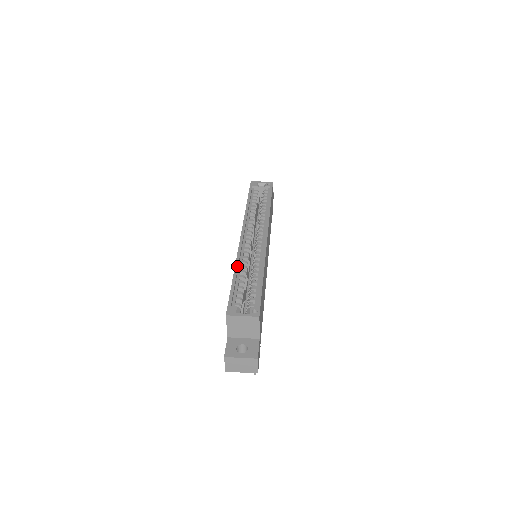
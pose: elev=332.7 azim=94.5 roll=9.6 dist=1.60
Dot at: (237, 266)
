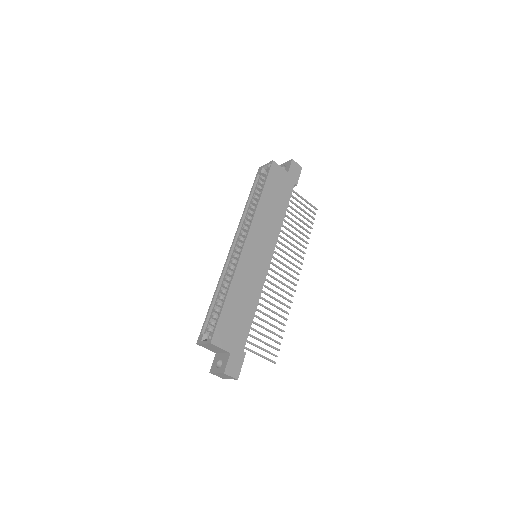
Dot at: (217, 288)
